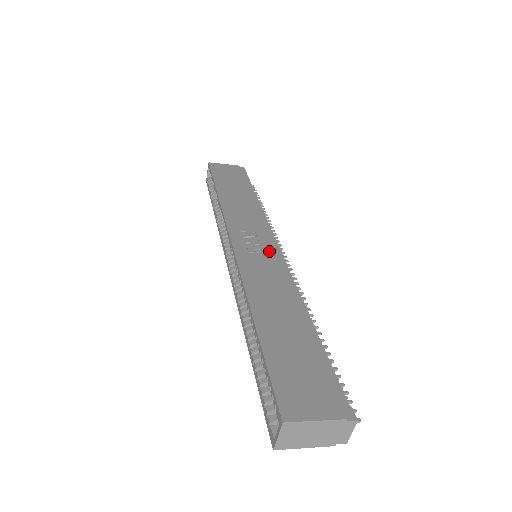
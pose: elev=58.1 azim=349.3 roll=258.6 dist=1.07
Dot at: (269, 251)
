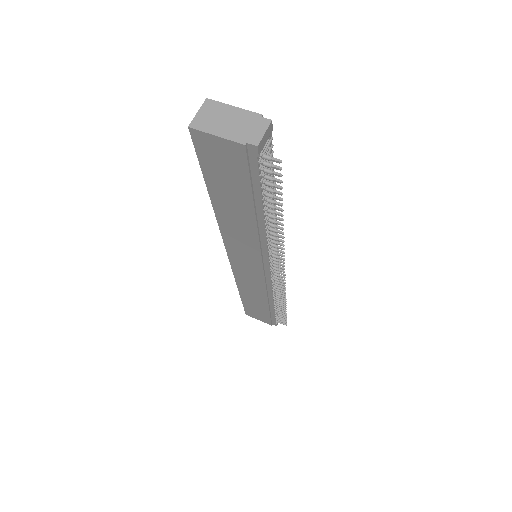
Dot at: occluded
